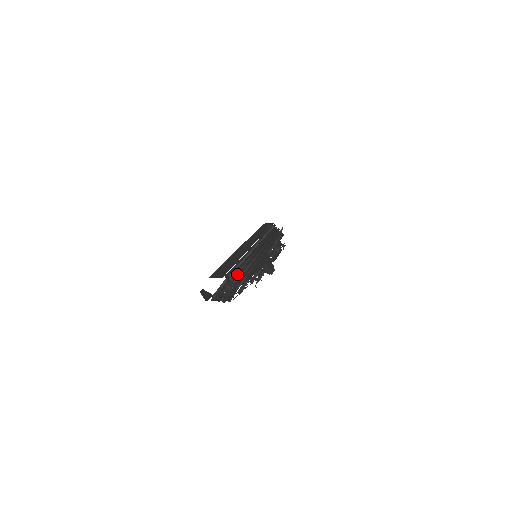
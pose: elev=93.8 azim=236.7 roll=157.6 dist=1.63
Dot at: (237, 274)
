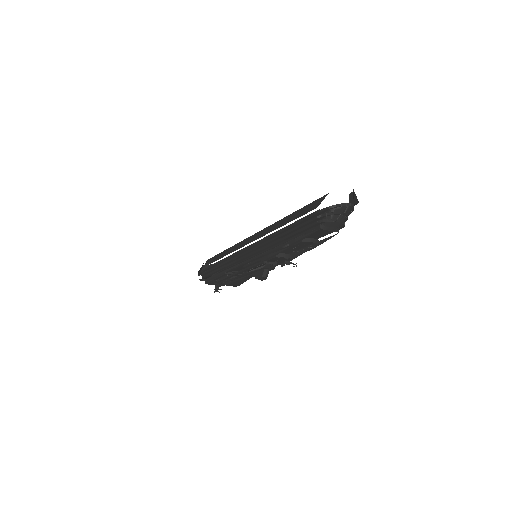
Dot at: occluded
